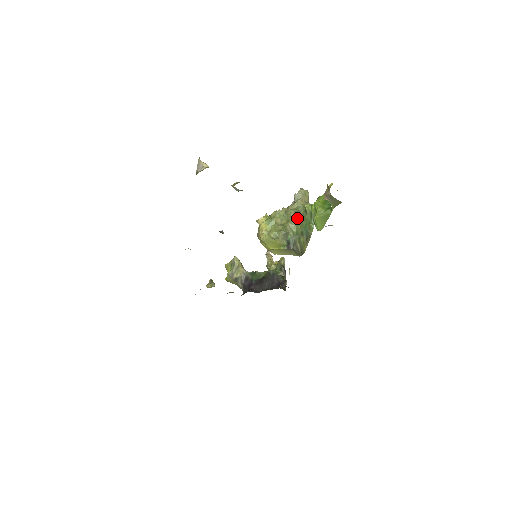
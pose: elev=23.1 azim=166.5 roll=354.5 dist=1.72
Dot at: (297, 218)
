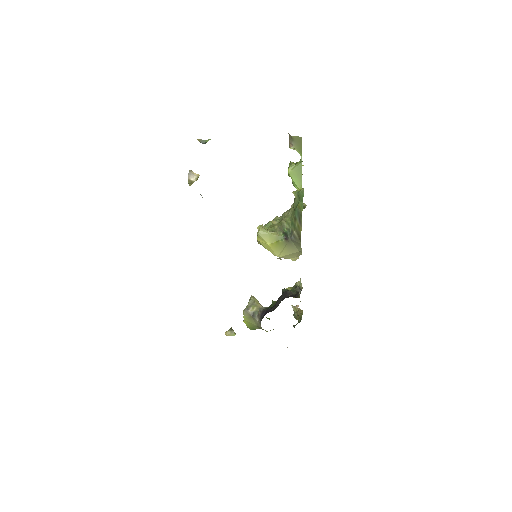
Dot at: (290, 212)
